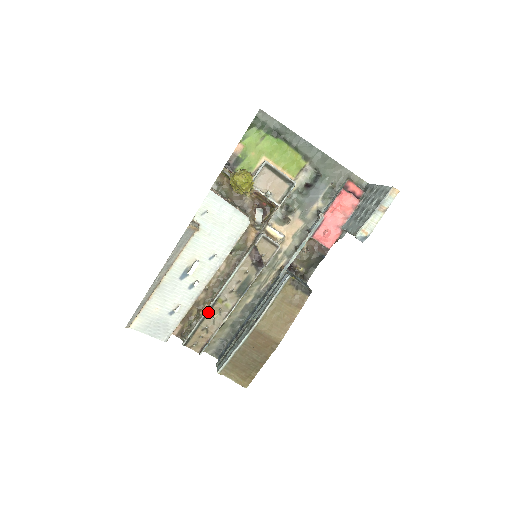
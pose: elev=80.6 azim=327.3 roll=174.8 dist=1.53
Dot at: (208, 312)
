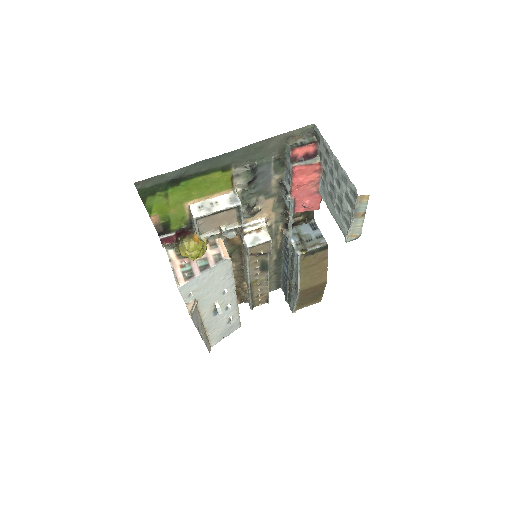
Dot at: (251, 291)
